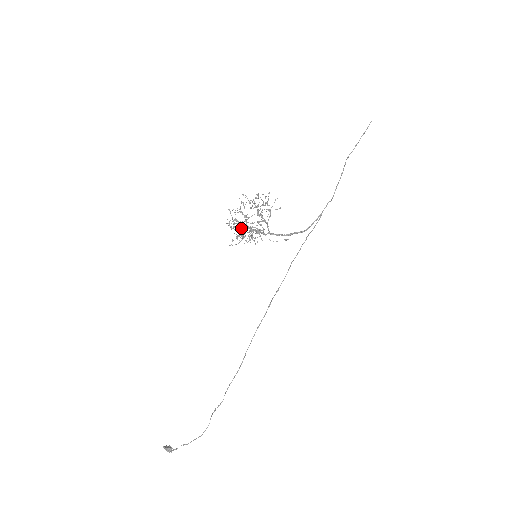
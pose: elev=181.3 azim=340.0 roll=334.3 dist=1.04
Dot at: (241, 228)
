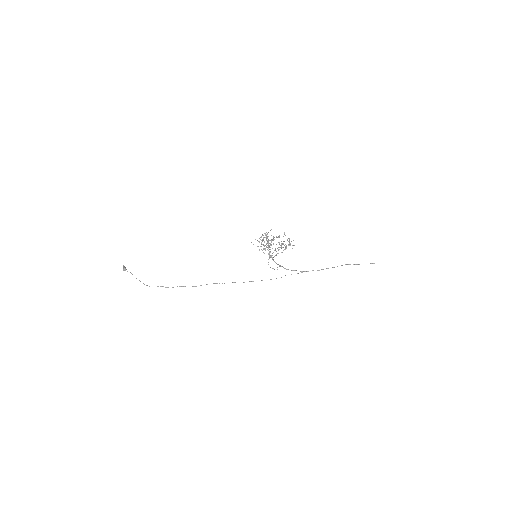
Dot at: (266, 239)
